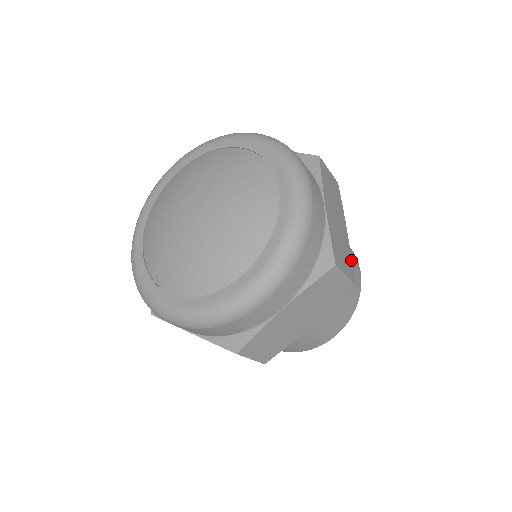
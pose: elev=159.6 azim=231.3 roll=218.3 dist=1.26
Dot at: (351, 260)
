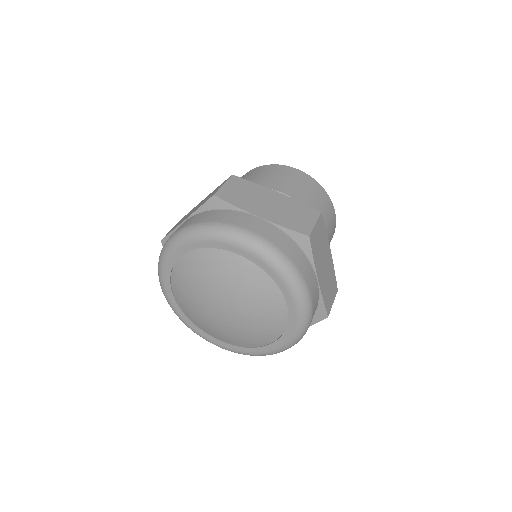
Dot at: (334, 274)
